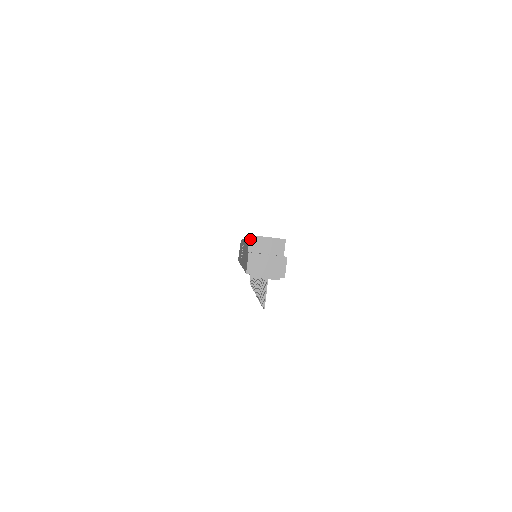
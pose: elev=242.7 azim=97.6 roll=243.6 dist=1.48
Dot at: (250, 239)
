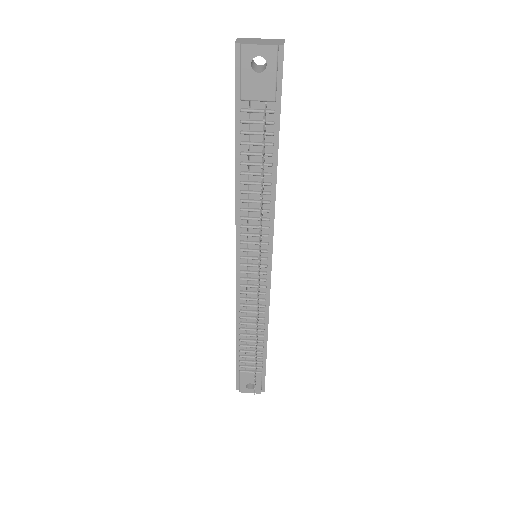
Dot at: occluded
